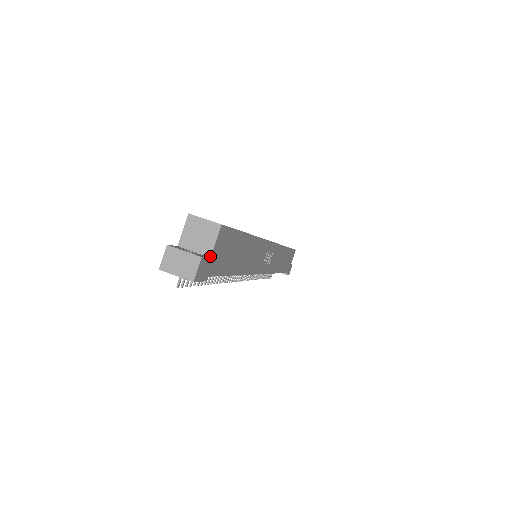
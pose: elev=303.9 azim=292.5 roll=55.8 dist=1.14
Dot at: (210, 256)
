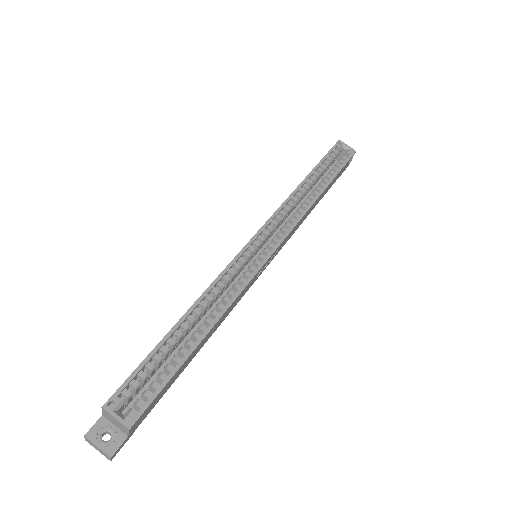
Dot at: (127, 436)
